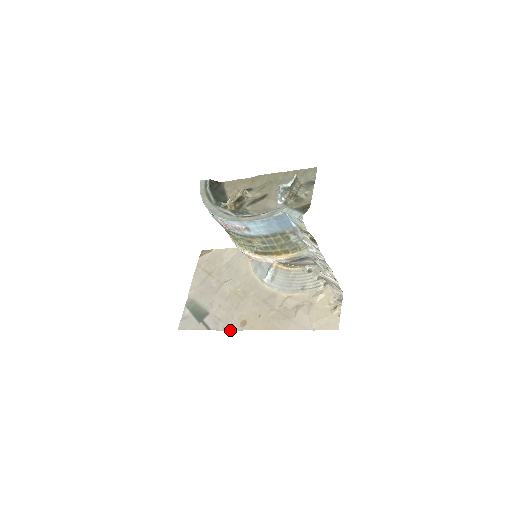
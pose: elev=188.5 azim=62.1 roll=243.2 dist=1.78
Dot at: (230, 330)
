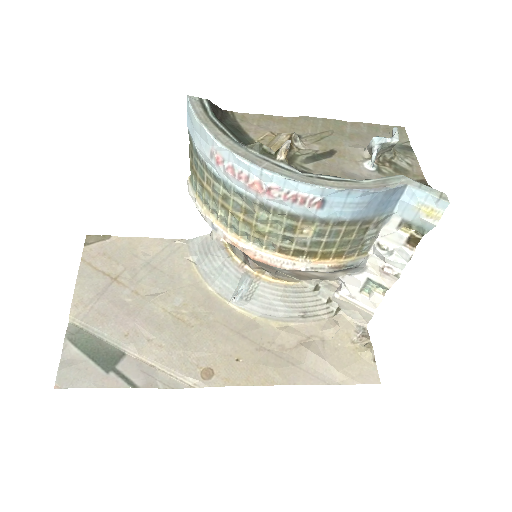
Dot at: (180, 386)
